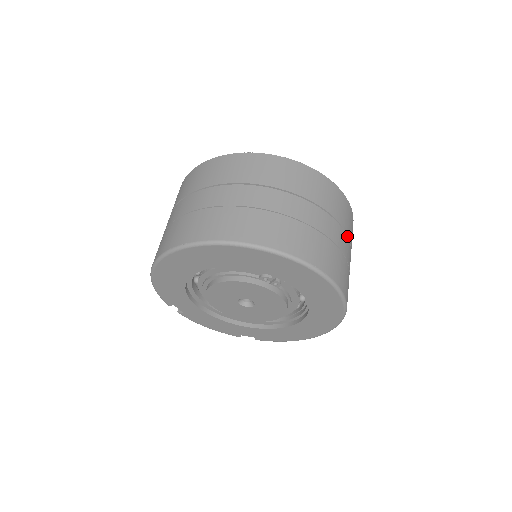
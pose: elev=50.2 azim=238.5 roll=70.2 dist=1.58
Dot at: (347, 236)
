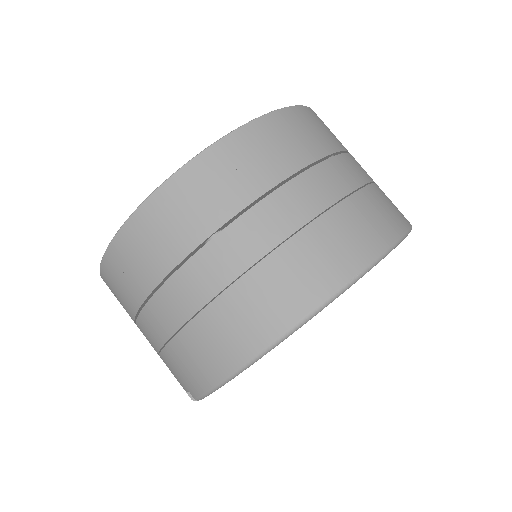
Dot at: occluded
